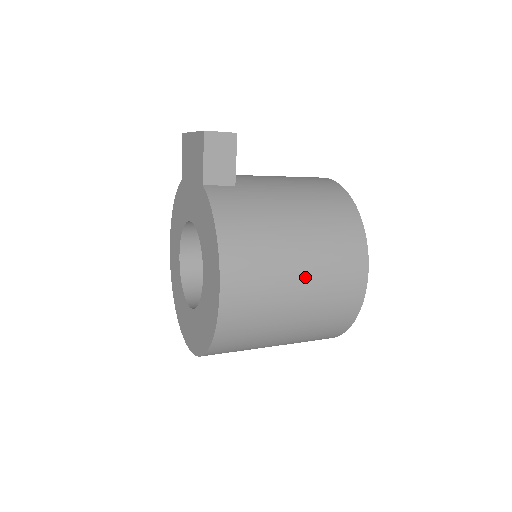
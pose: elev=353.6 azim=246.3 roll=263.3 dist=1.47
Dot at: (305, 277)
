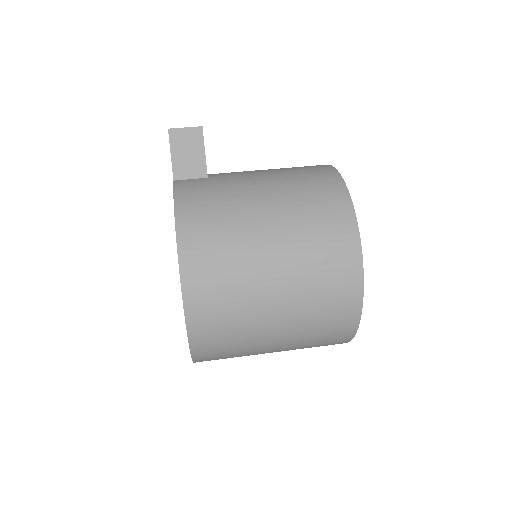
Dot at: (279, 255)
